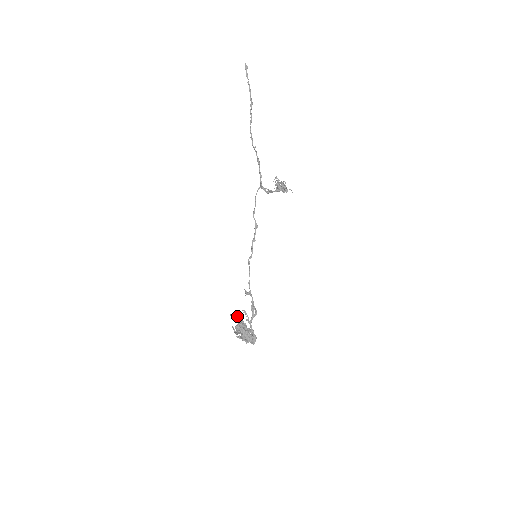
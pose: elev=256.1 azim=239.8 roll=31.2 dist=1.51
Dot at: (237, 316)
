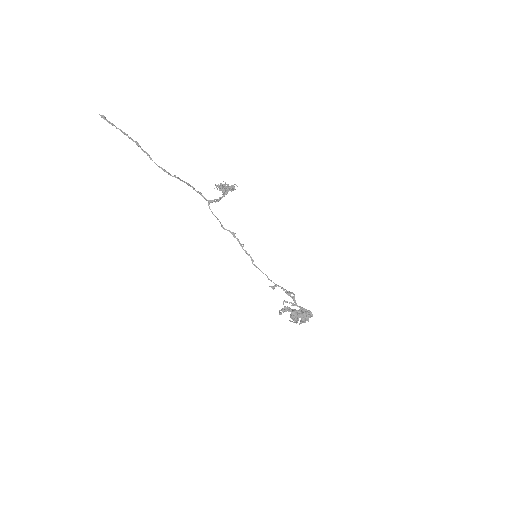
Dot at: (283, 310)
